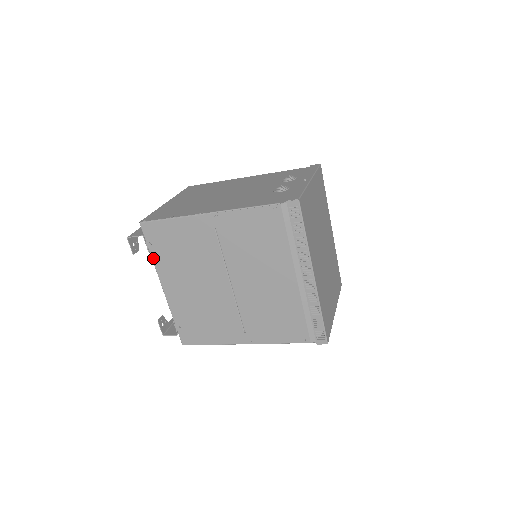
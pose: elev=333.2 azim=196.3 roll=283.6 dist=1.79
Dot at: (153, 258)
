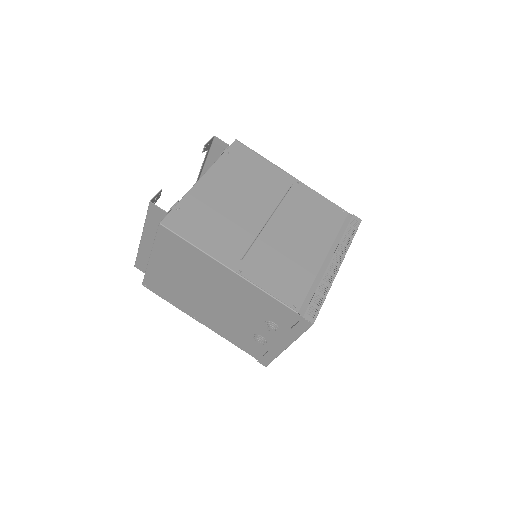
Dot at: (220, 159)
